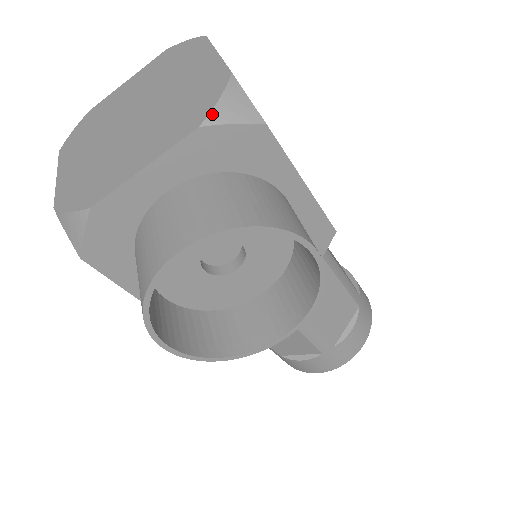
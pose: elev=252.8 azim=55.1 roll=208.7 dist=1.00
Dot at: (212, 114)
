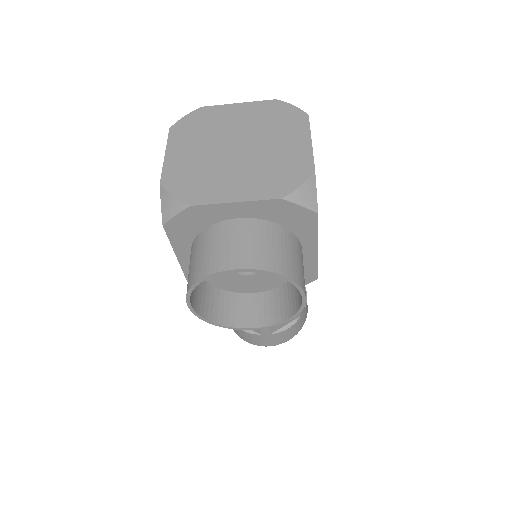
Dot at: (292, 194)
